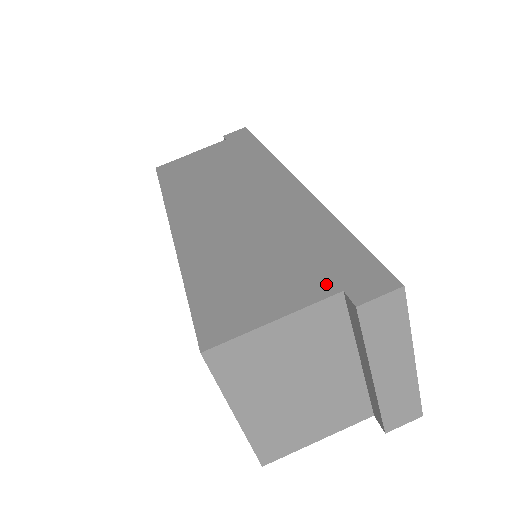
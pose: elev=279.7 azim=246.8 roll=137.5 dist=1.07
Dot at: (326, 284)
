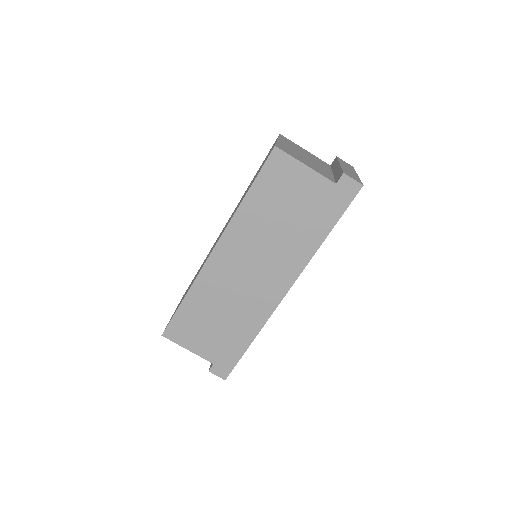
Dot at: (213, 357)
